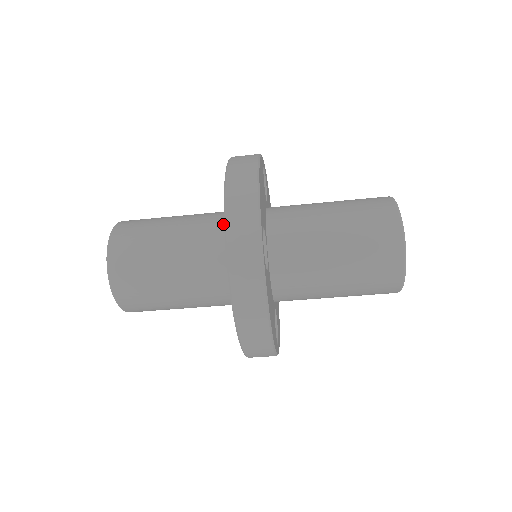
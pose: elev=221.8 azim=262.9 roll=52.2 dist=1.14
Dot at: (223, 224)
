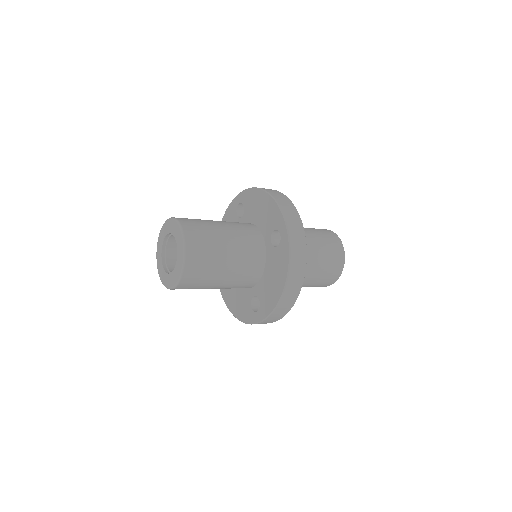
Dot at: (252, 227)
